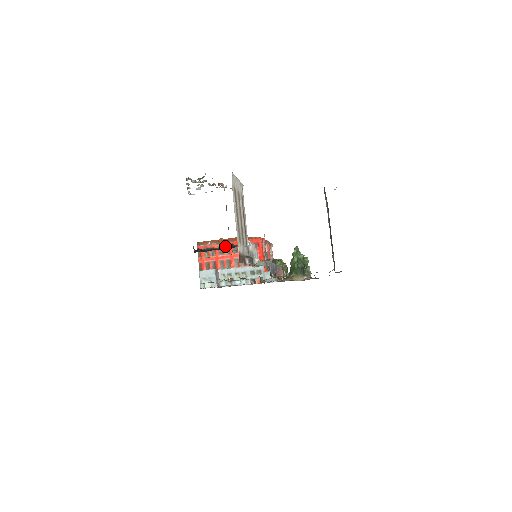
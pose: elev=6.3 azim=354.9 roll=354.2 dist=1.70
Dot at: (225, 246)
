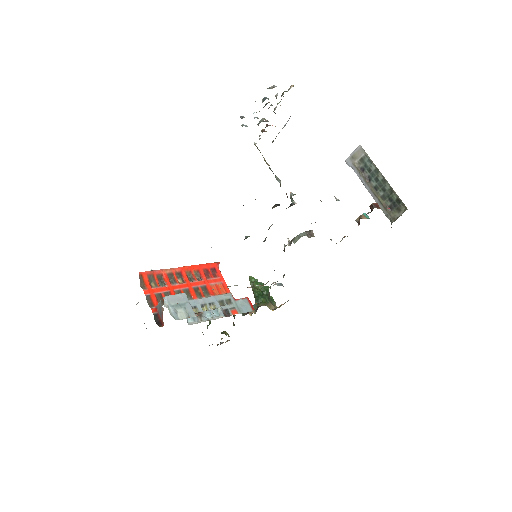
Dot at: (177, 272)
